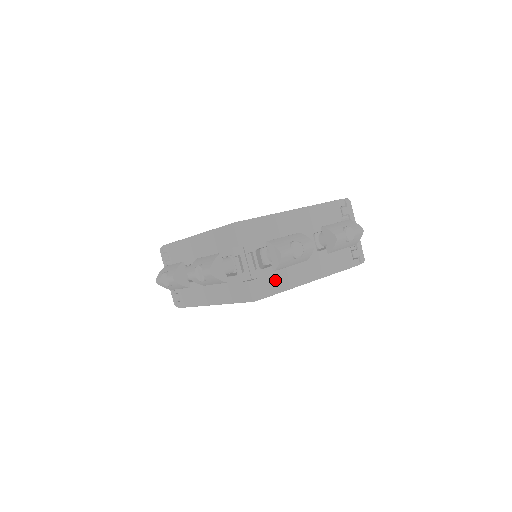
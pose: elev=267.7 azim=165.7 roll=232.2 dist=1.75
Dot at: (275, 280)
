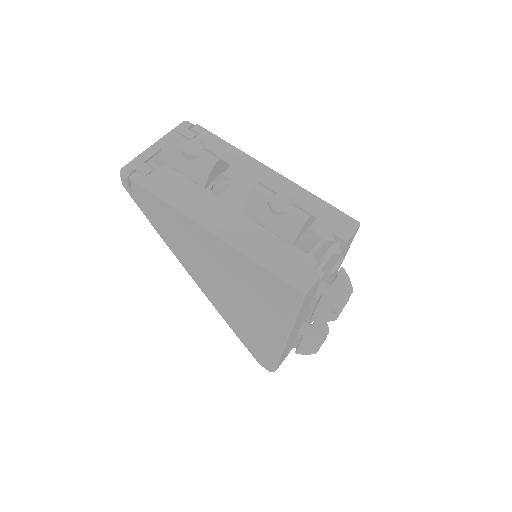
Dot at: (308, 301)
